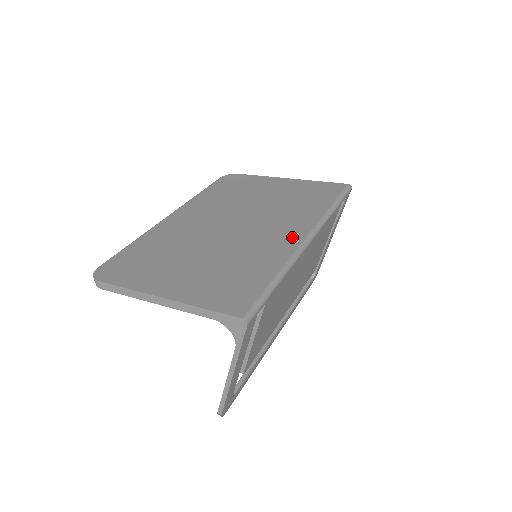
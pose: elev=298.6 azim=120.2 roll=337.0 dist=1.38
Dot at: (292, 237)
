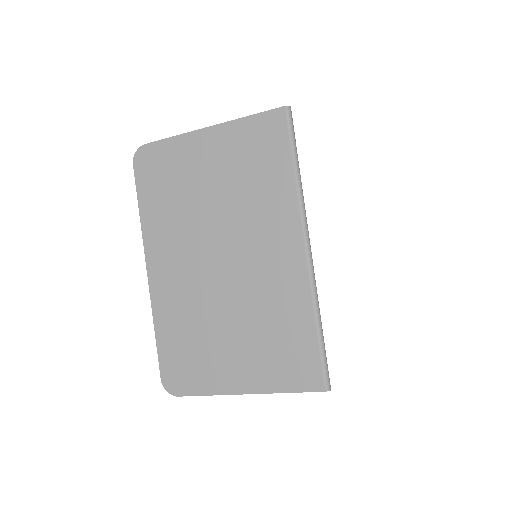
Dot at: (292, 256)
